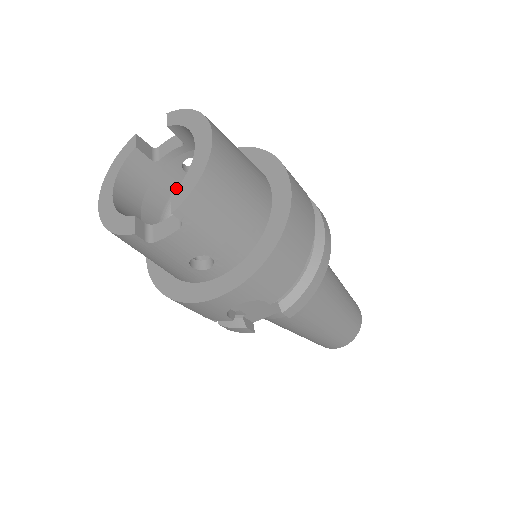
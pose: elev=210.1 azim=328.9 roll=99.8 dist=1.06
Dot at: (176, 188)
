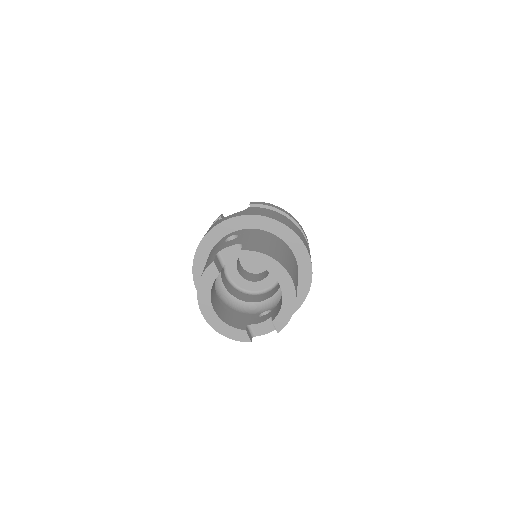
Dot at: occluded
